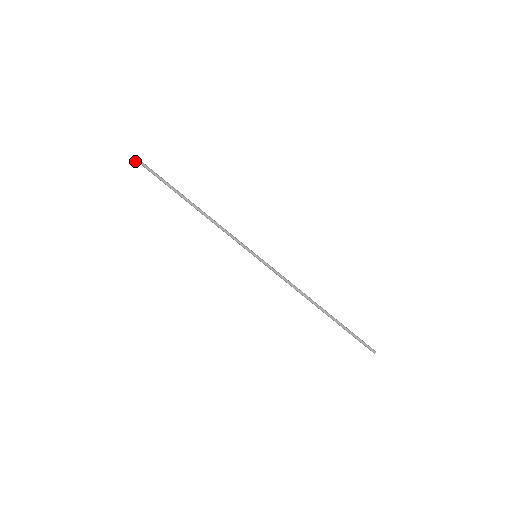
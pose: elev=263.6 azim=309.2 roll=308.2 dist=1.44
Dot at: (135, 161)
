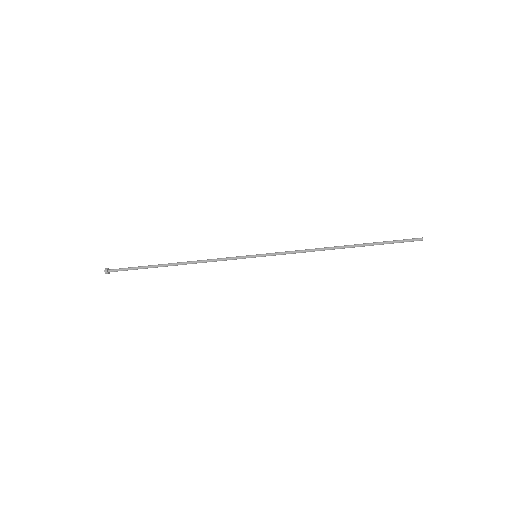
Dot at: (107, 273)
